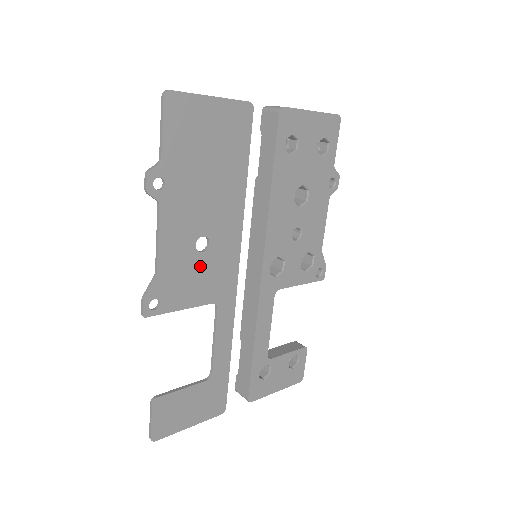
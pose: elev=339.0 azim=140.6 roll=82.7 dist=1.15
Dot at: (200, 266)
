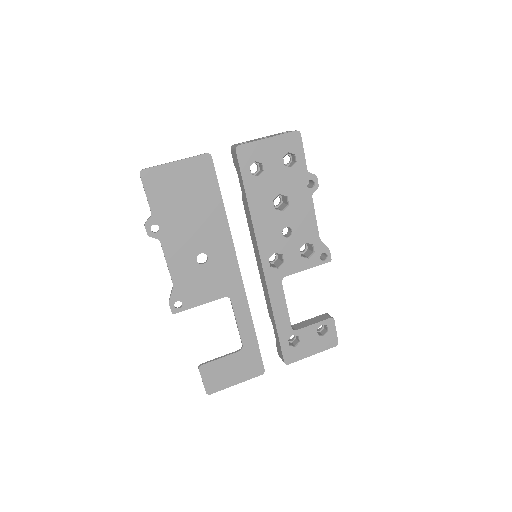
Dot at: (205, 273)
